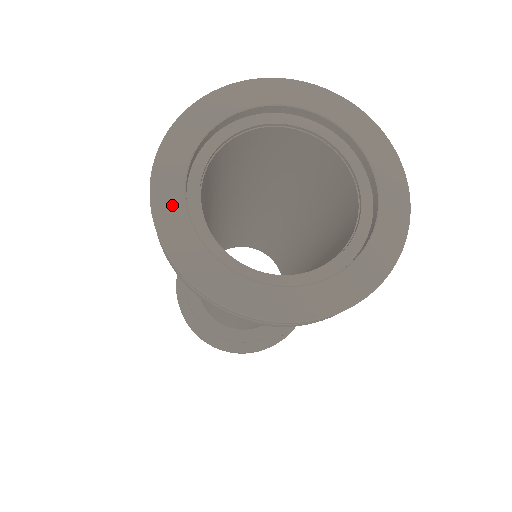
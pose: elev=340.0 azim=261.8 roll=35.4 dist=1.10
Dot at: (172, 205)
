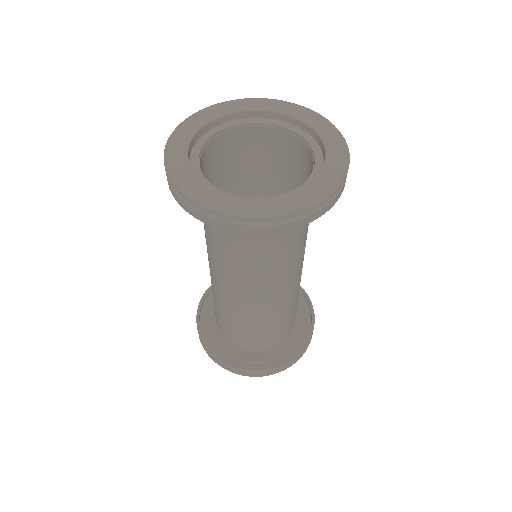
Dot at: (179, 162)
